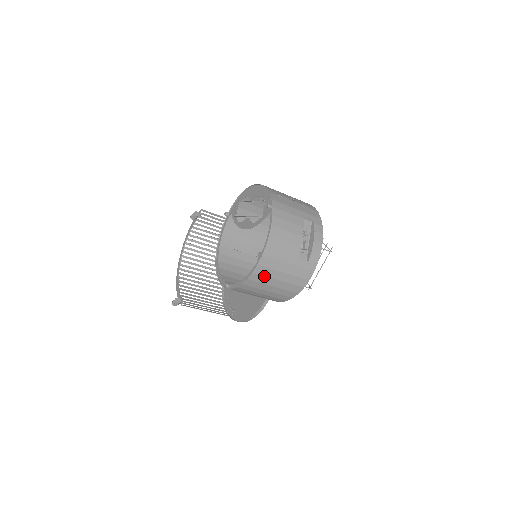
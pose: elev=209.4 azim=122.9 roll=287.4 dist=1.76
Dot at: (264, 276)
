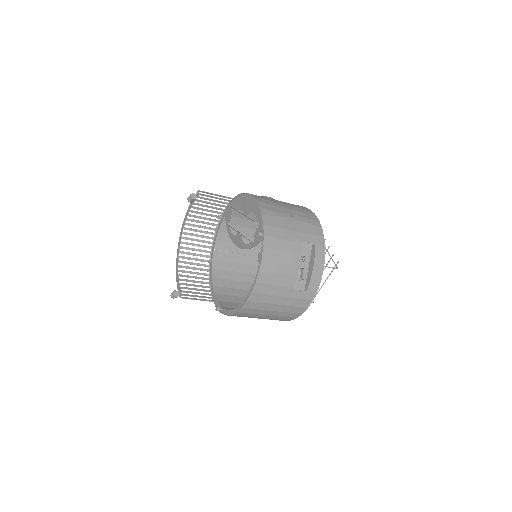
Dot at: (255, 309)
